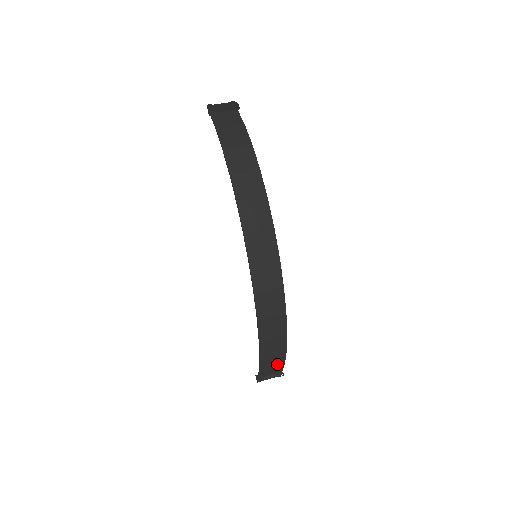
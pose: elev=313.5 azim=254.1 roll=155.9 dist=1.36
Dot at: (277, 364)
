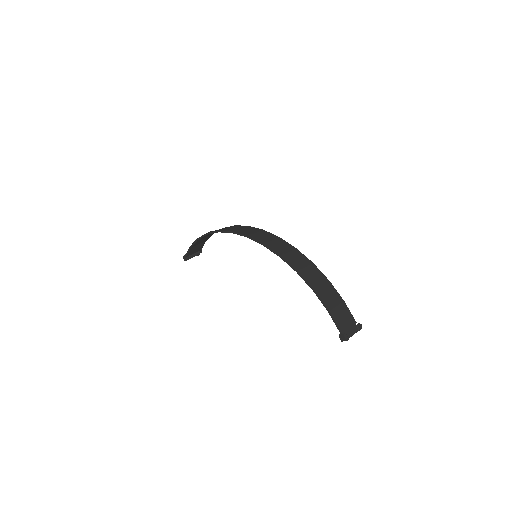
Dot at: (337, 301)
